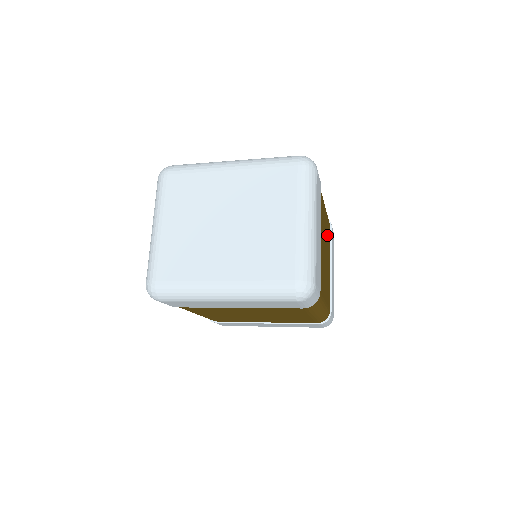
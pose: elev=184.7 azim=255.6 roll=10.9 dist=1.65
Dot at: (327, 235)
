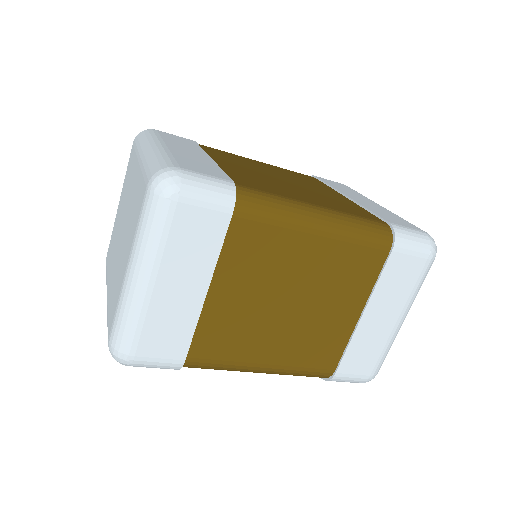
Dot at: (332, 270)
